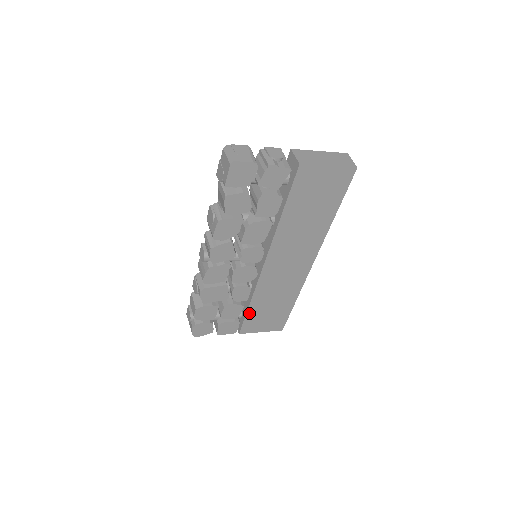
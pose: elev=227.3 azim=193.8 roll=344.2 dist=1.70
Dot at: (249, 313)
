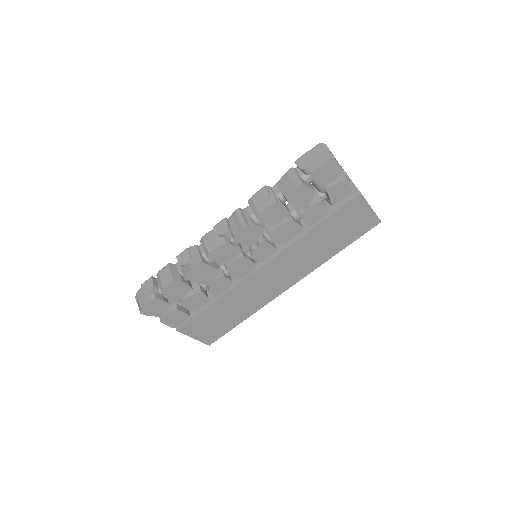
Dot at: (205, 311)
